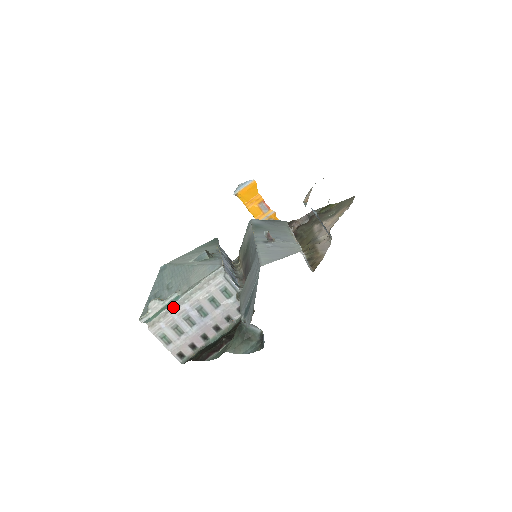
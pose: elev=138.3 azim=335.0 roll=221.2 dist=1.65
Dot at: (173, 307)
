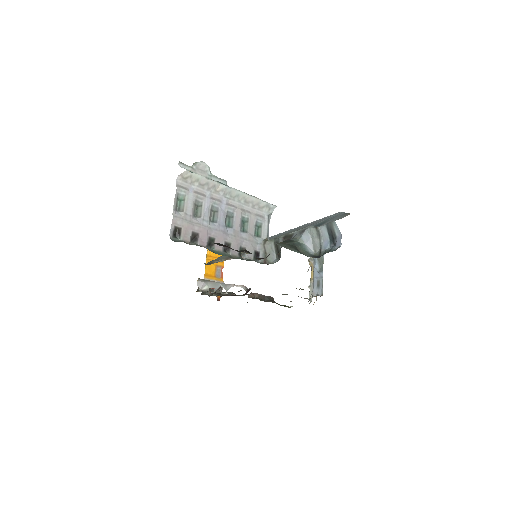
Dot at: (216, 187)
